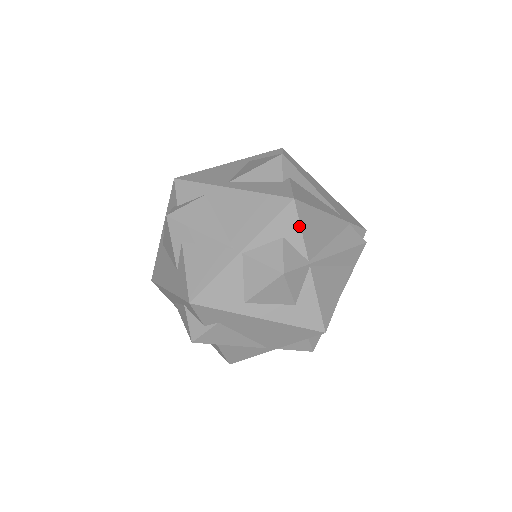
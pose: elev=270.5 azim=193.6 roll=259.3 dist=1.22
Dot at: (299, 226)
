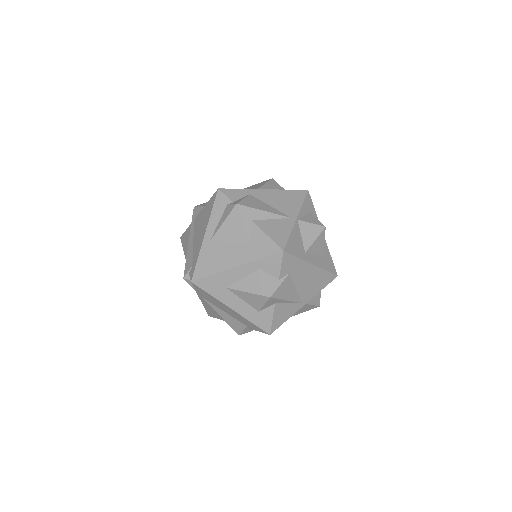
Dot at: (313, 207)
